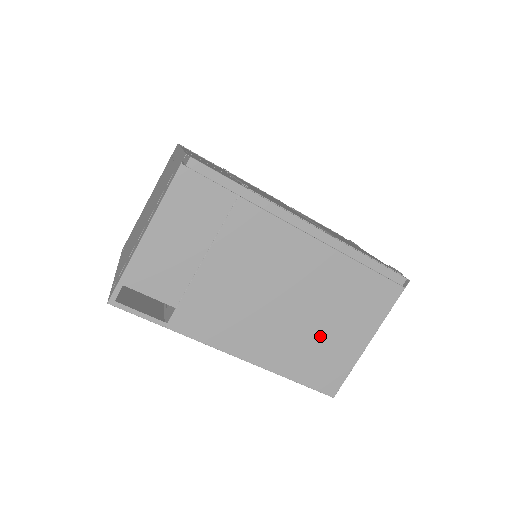
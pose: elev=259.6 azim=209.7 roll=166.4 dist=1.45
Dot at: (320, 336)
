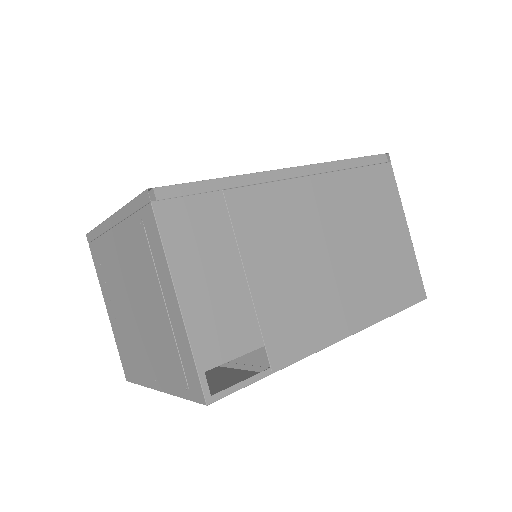
Dot at: (378, 257)
